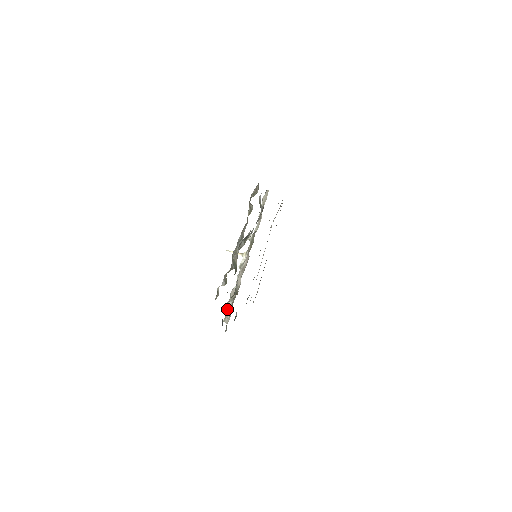
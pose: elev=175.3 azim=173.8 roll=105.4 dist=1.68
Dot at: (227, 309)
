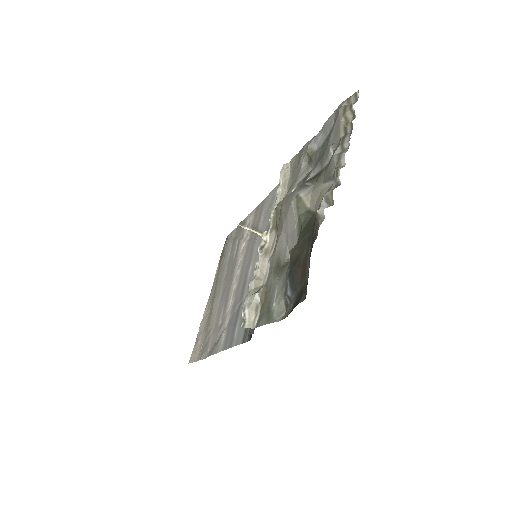
Dot at: (250, 305)
